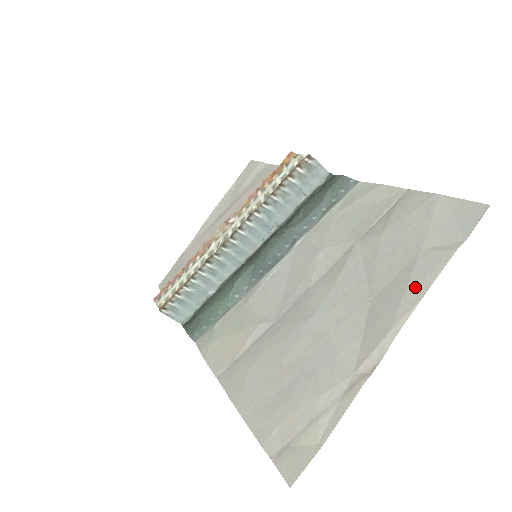
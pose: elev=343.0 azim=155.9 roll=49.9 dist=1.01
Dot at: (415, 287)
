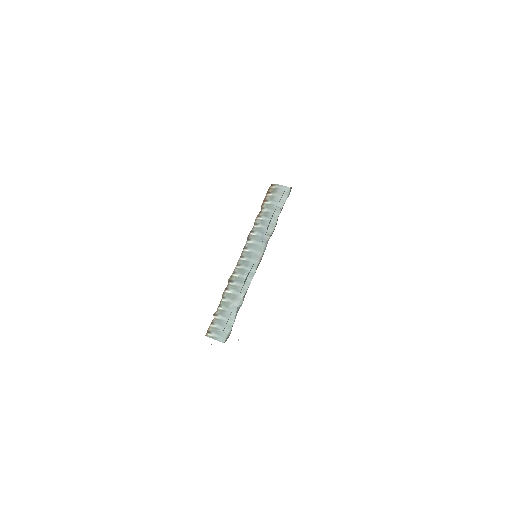
Dot at: occluded
